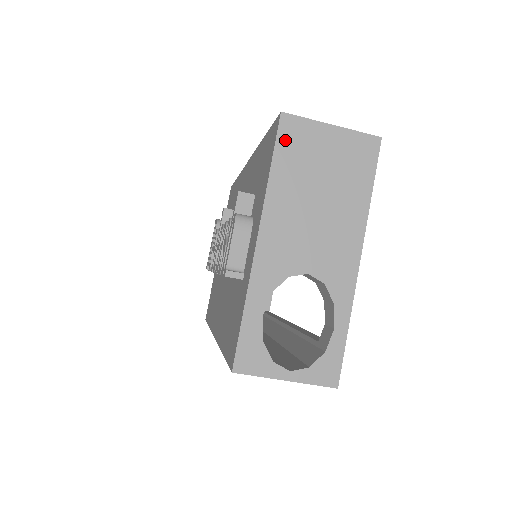
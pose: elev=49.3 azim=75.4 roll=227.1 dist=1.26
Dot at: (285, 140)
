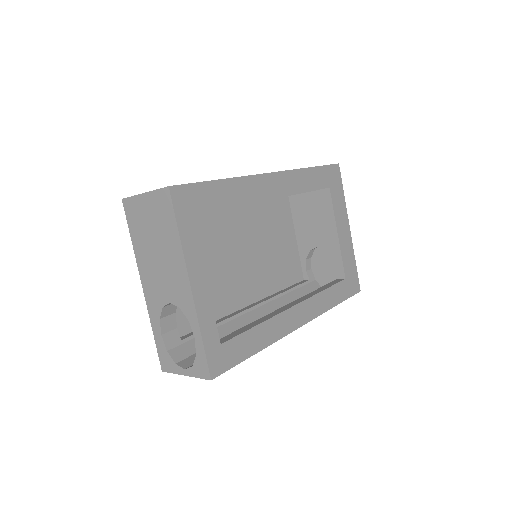
Dot at: (130, 217)
